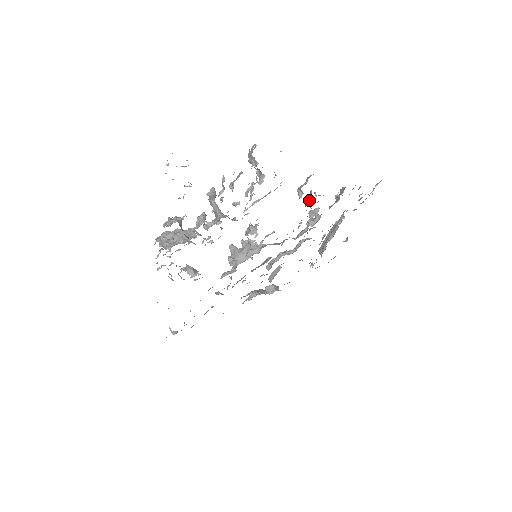
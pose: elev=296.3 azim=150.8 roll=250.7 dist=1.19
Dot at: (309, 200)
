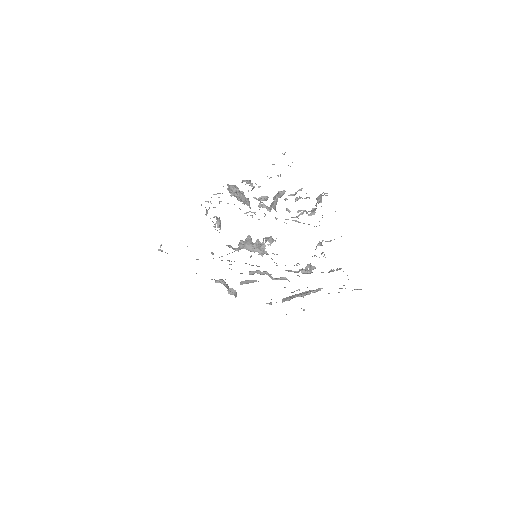
Dot at: occluded
